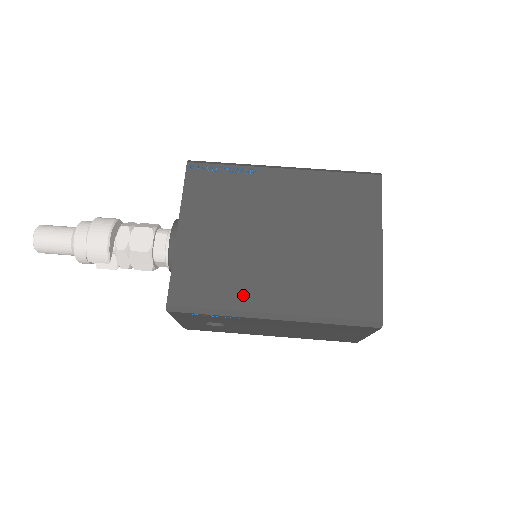
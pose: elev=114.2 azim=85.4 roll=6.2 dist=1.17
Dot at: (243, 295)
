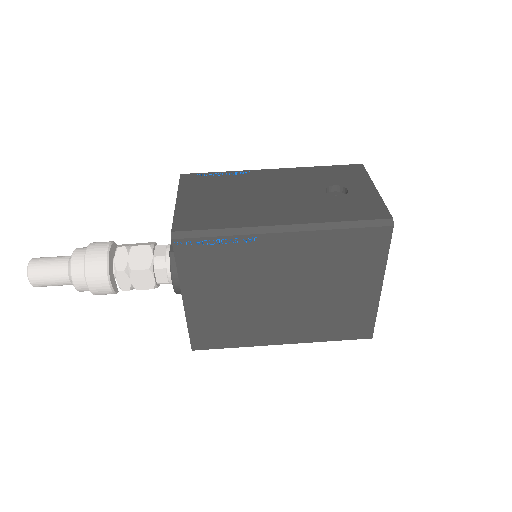
Dot at: (255, 337)
